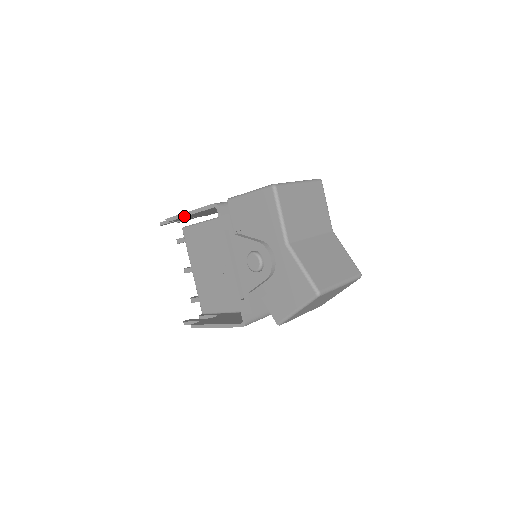
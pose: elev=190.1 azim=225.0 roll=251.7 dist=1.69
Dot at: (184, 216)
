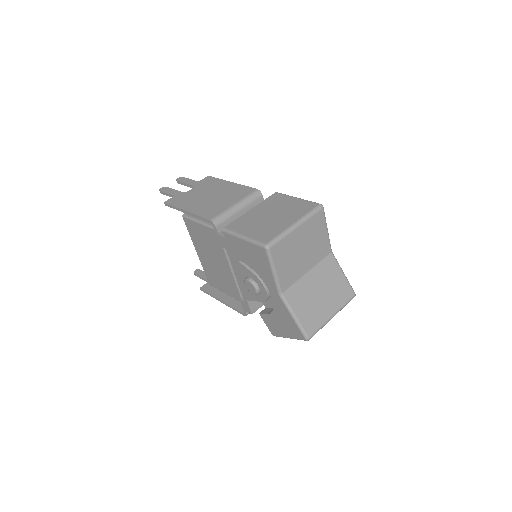
Dot at: occluded
